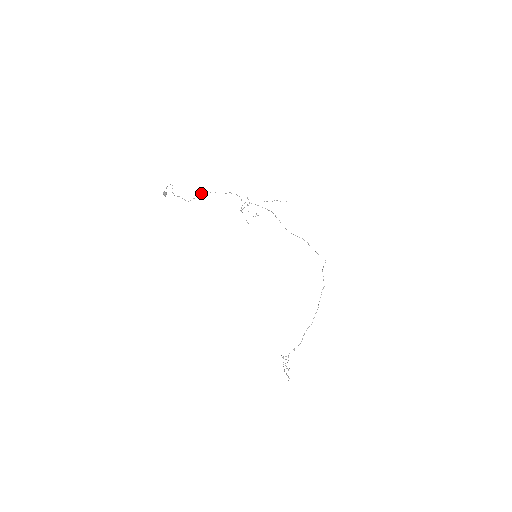
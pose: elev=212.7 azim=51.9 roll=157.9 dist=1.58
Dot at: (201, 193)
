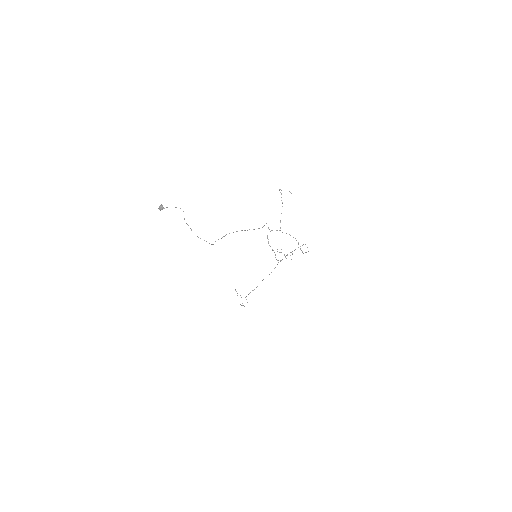
Dot at: occluded
